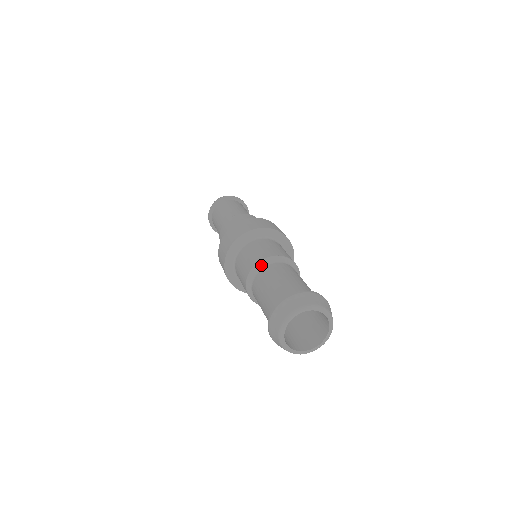
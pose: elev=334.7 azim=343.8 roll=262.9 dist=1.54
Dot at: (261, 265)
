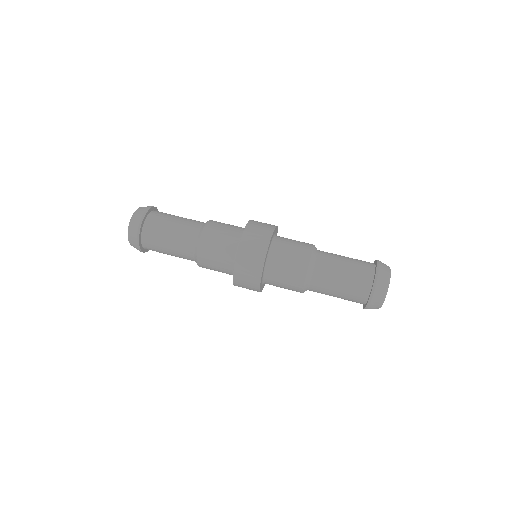
Dot at: (312, 262)
